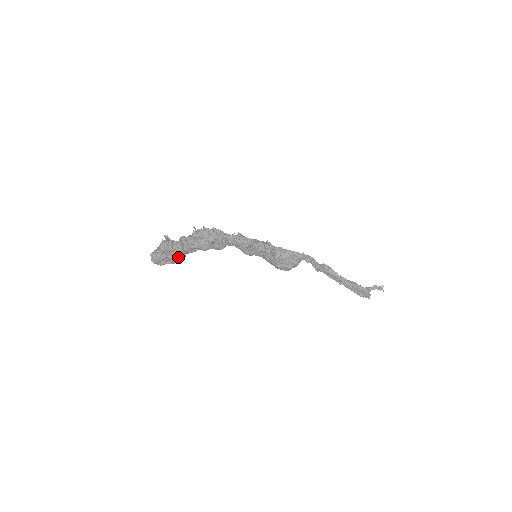
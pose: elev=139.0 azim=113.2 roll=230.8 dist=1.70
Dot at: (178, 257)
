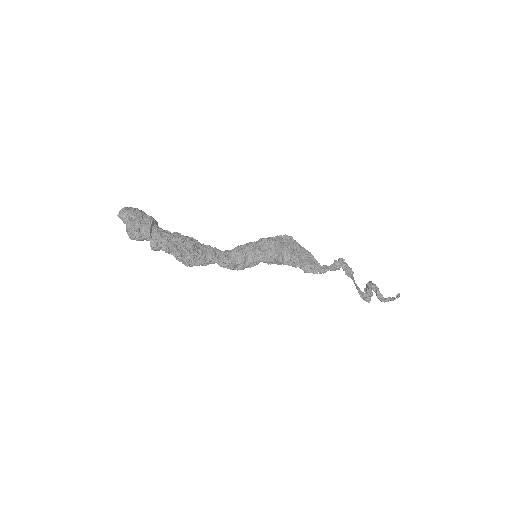
Dot at: occluded
